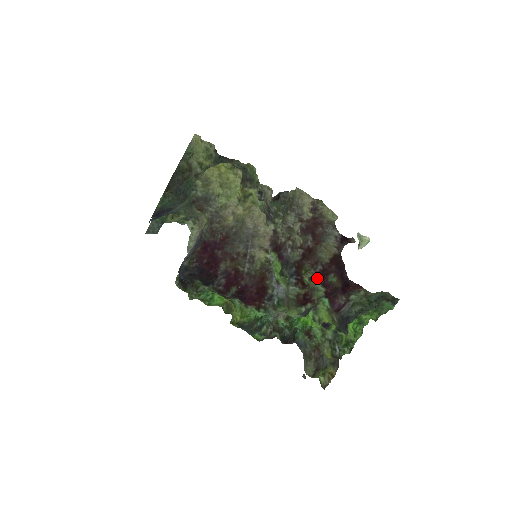
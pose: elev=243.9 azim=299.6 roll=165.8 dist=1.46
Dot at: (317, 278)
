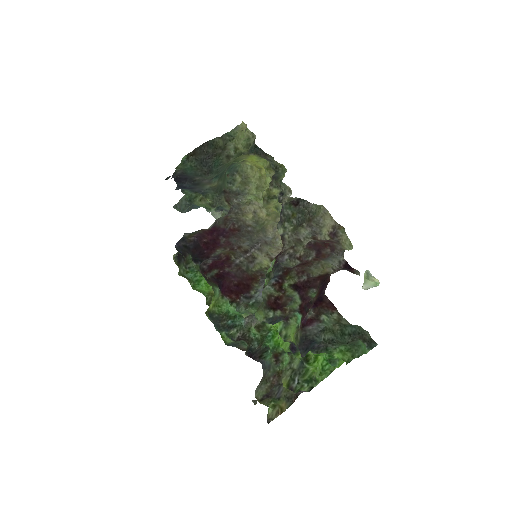
Dot at: (298, 288)
